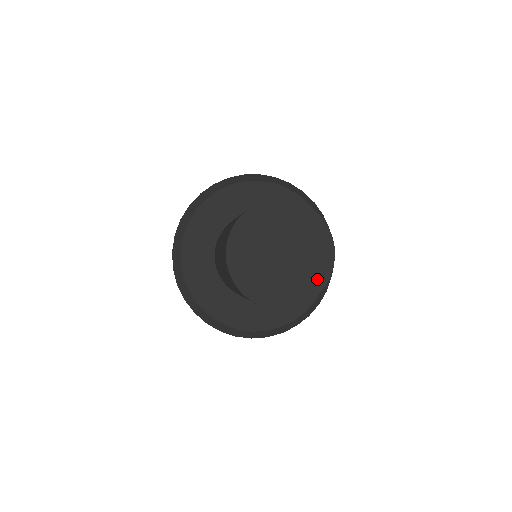
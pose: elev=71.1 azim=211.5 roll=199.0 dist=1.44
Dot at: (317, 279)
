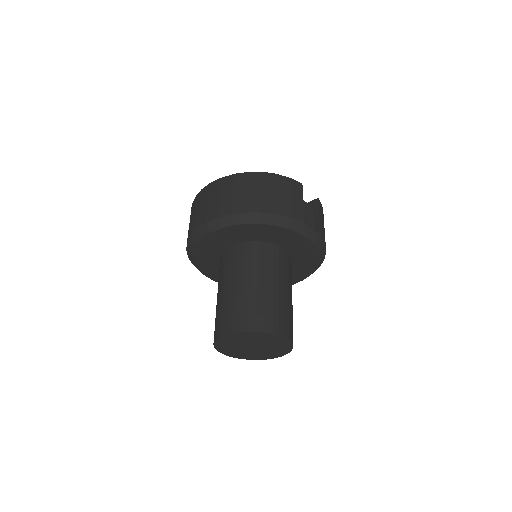
Dot at: (274, 355)
